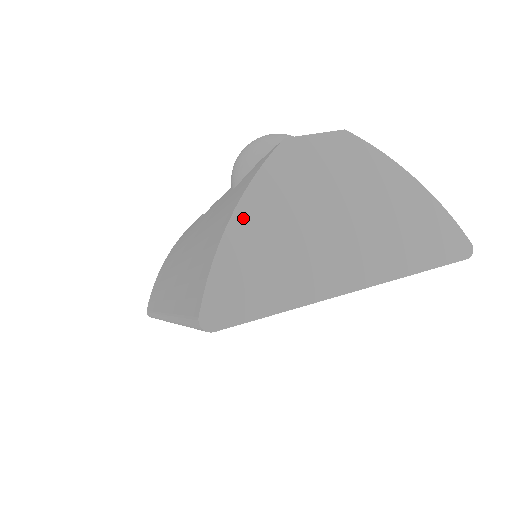
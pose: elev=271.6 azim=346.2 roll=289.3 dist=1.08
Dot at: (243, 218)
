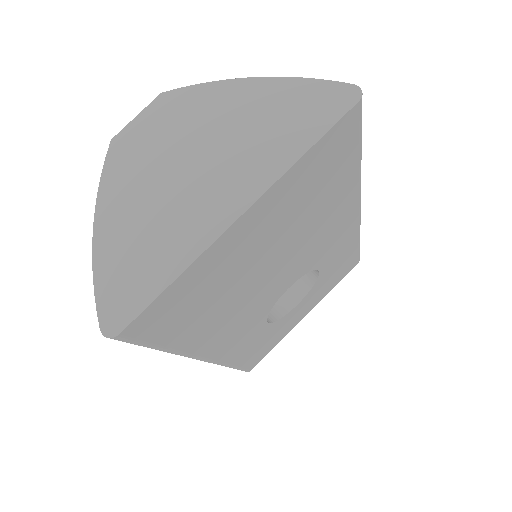
Dot at: (104, 225)
